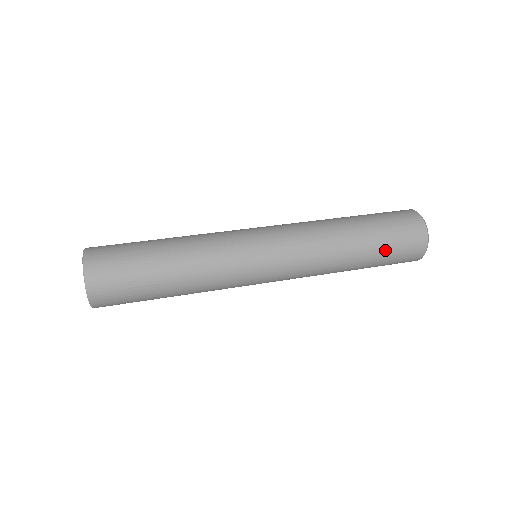
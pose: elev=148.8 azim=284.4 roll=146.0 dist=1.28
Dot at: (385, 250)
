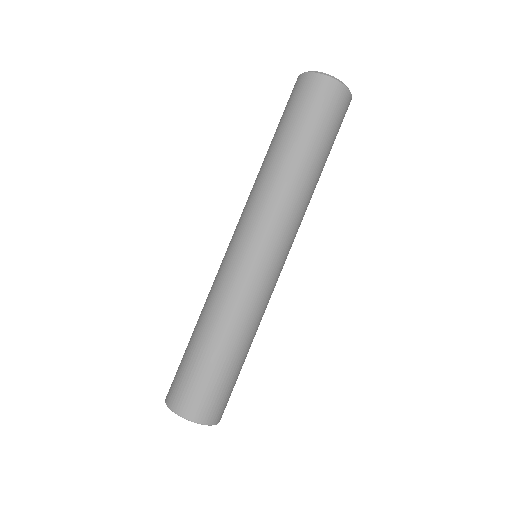
Dot at: (320, 131)
